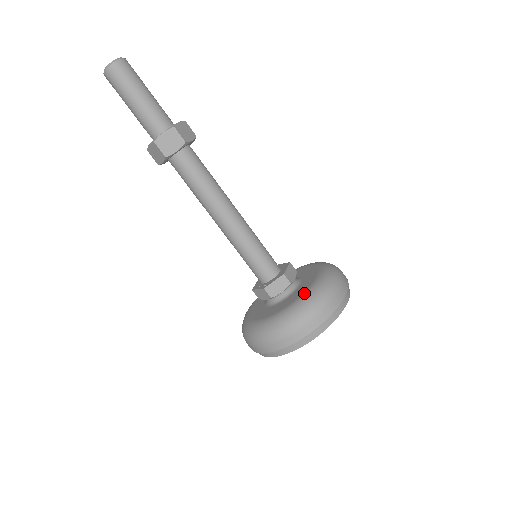
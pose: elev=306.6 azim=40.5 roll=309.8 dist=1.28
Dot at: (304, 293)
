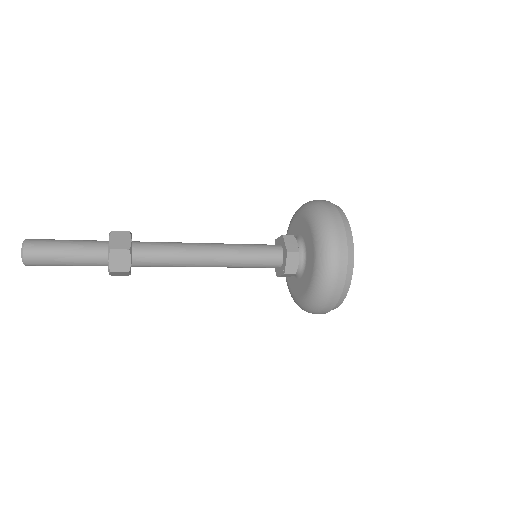
Dot at: (314, 255)
